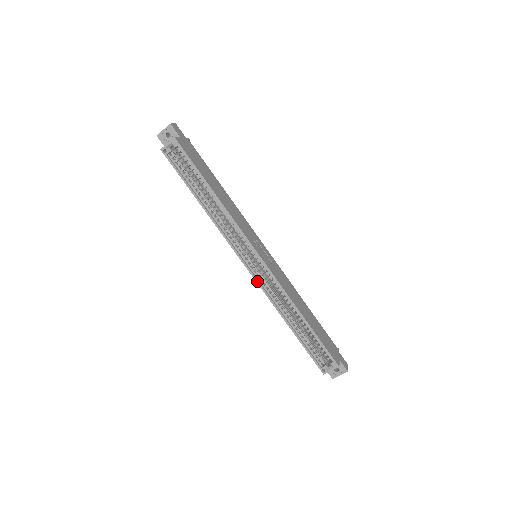
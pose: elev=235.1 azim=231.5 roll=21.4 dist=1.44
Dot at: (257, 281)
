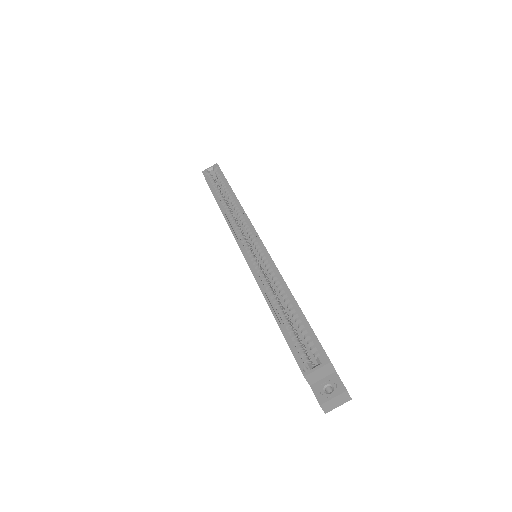
Dot at: (247, 259)
